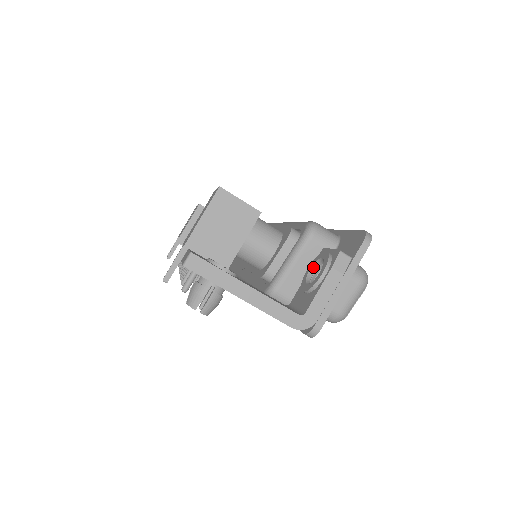
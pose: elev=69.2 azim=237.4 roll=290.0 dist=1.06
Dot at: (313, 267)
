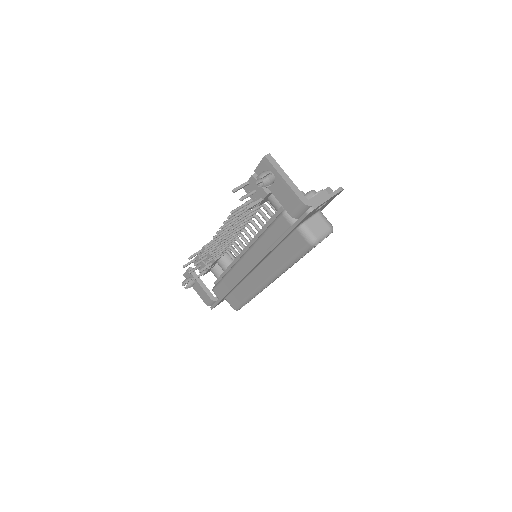
Dot at: occluded
